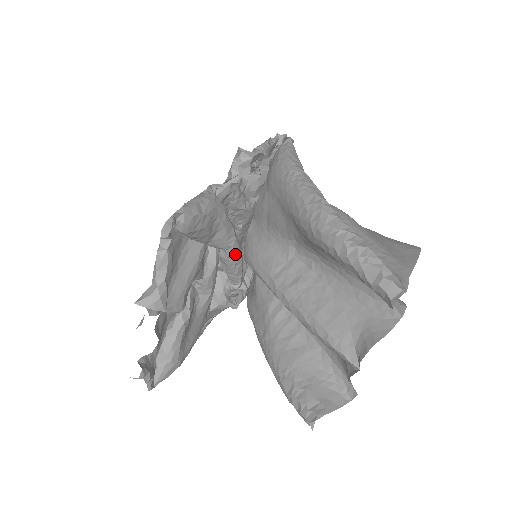
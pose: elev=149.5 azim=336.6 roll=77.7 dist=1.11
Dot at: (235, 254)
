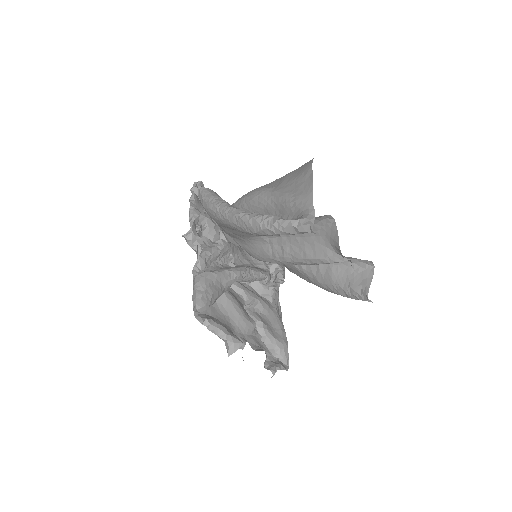
Dot at: (243, 275)
